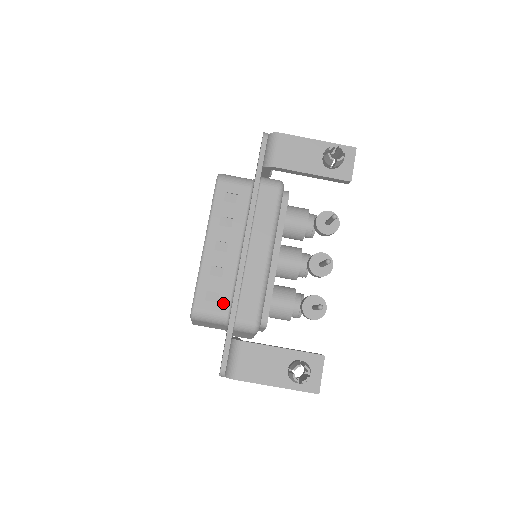
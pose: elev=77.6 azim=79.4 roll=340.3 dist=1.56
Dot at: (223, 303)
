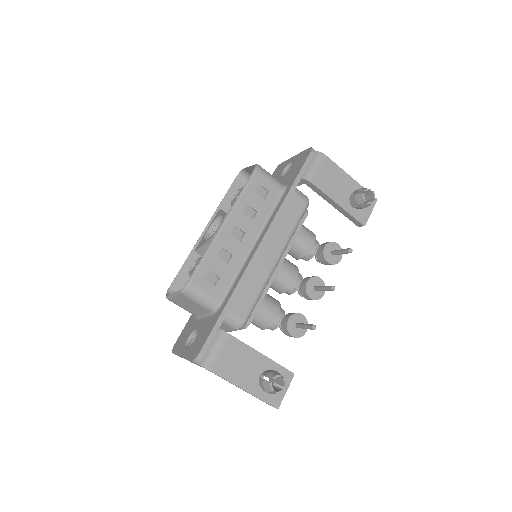
Dot at: (220, 289)
